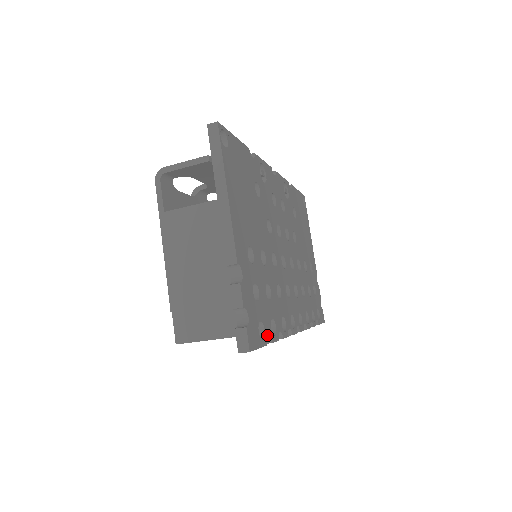
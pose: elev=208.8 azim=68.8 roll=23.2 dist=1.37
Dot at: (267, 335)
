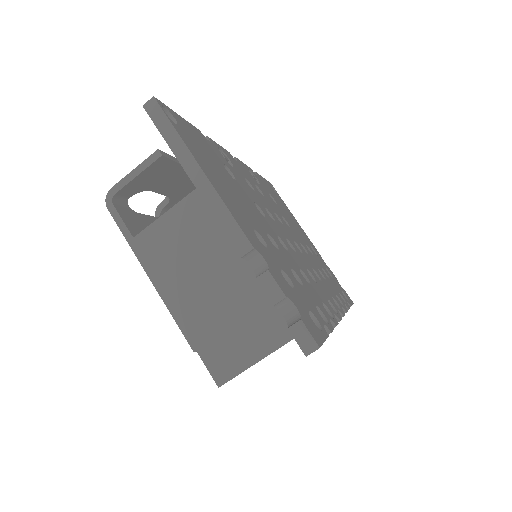
Dot at: (322, 325)
